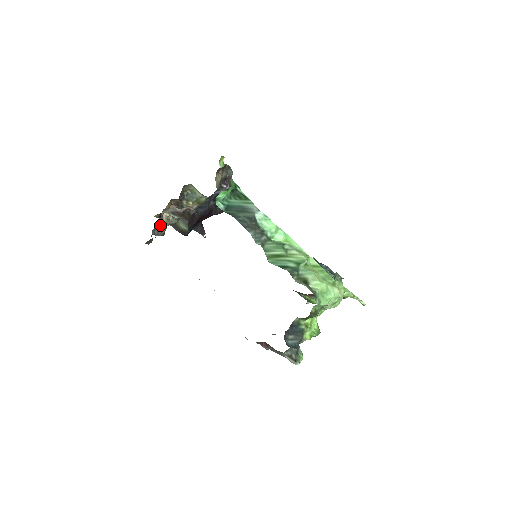
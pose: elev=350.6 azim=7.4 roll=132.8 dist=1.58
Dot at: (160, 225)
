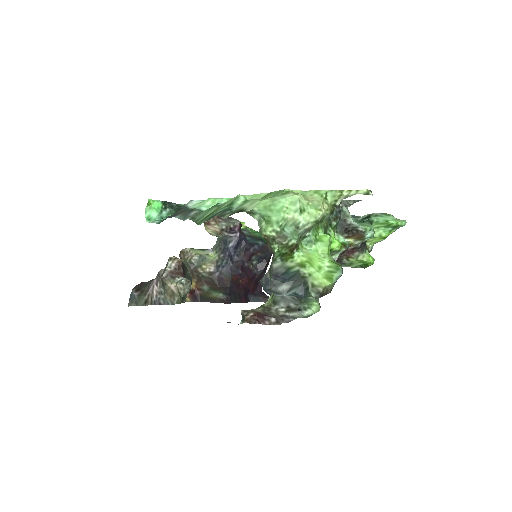
Dot at: (167, 295)
